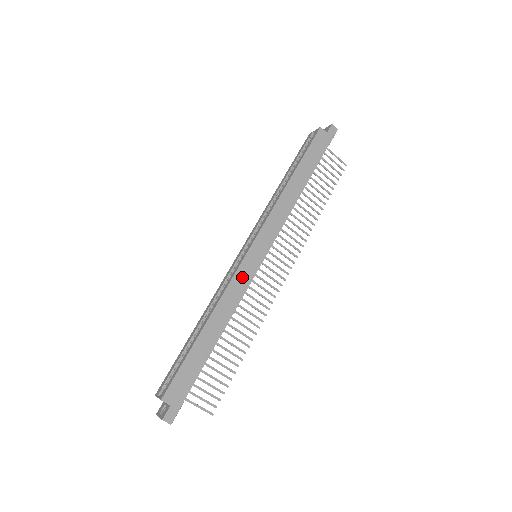
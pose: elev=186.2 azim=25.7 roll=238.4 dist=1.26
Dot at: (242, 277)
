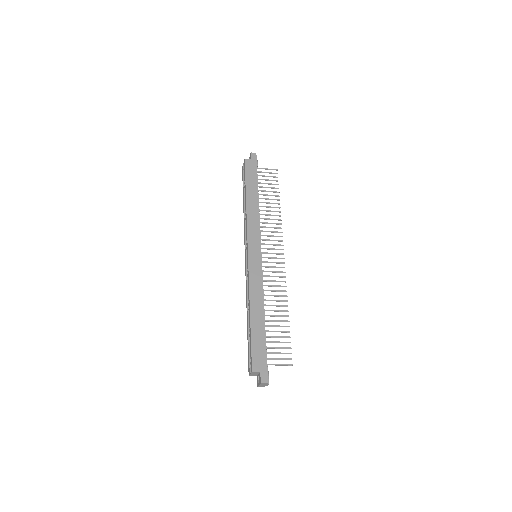
Dot at: (255, 272)
